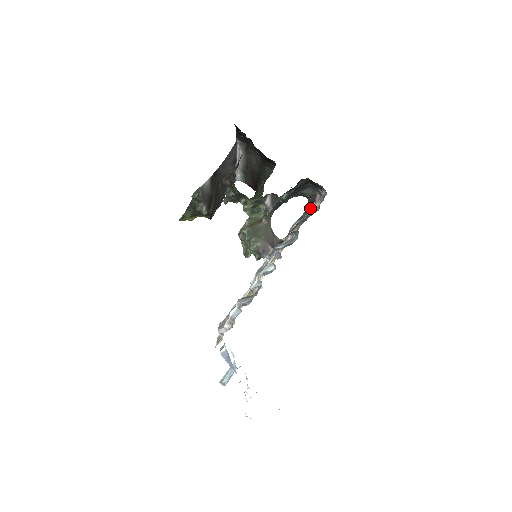
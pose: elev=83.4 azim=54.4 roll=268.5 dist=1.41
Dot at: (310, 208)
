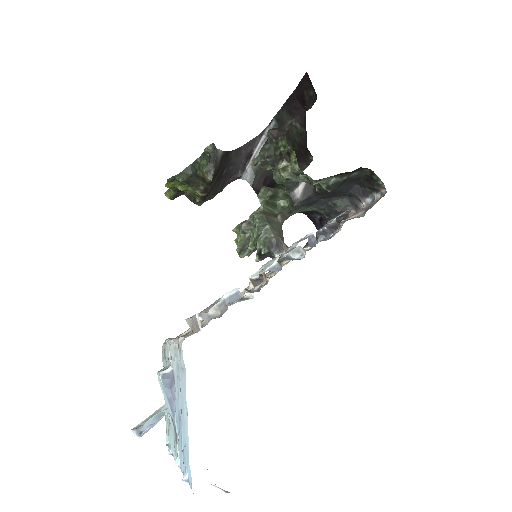
Dot at: occluded
